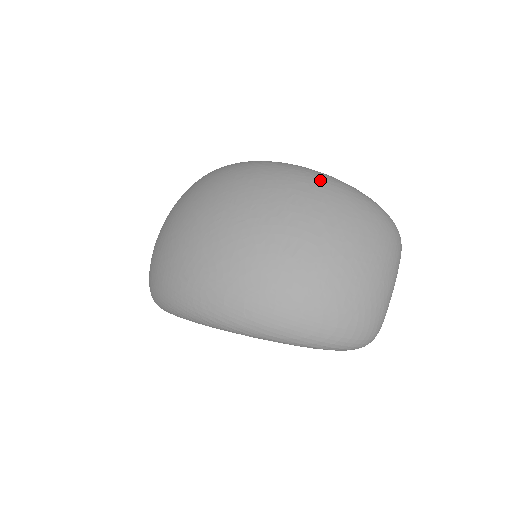
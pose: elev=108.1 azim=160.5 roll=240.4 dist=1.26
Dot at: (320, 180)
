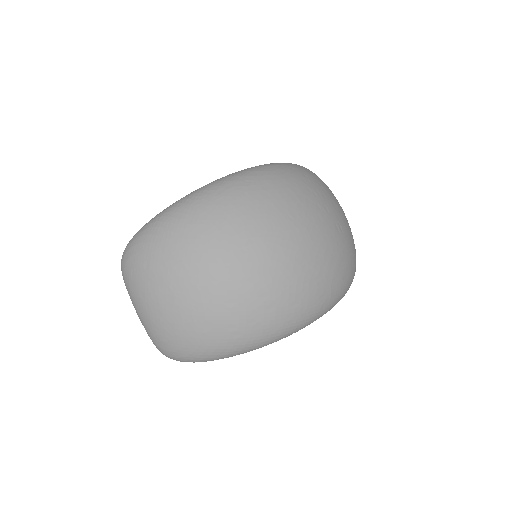
Dot at: (301, 170)
